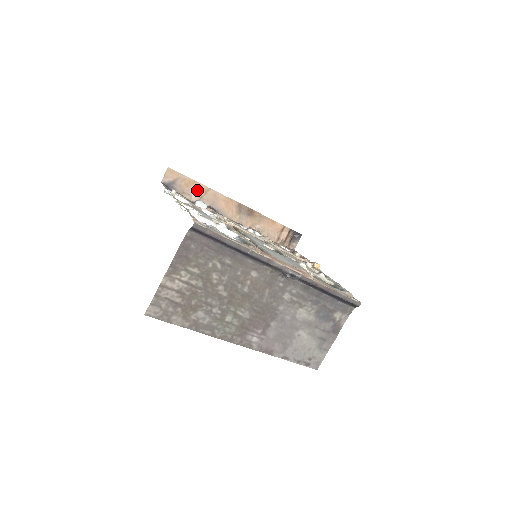
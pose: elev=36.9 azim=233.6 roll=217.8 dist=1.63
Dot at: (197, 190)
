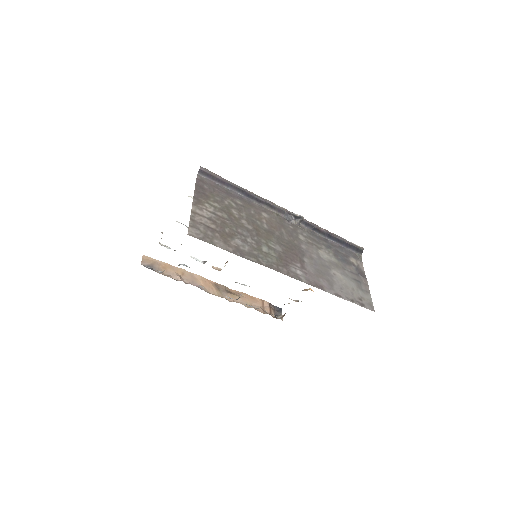
Dot at: (174, 272)
